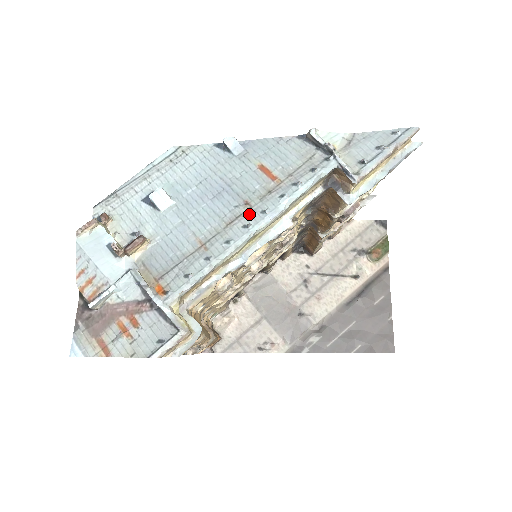
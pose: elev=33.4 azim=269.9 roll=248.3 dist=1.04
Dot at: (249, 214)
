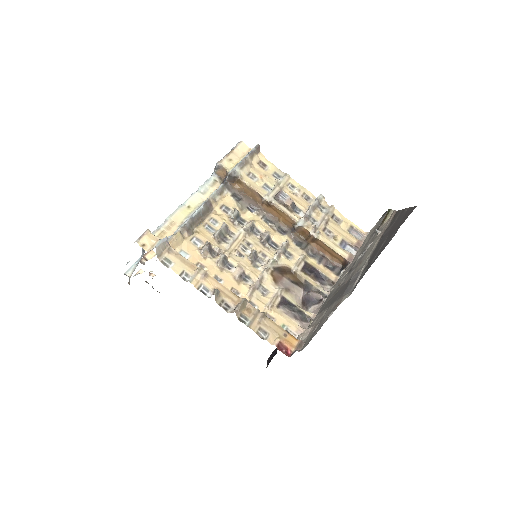
Dot at: occluded
